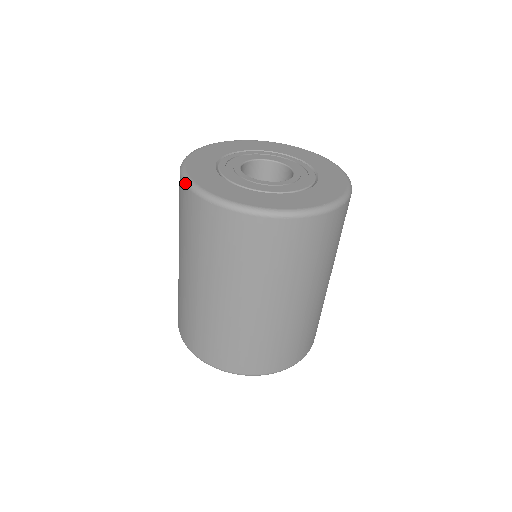
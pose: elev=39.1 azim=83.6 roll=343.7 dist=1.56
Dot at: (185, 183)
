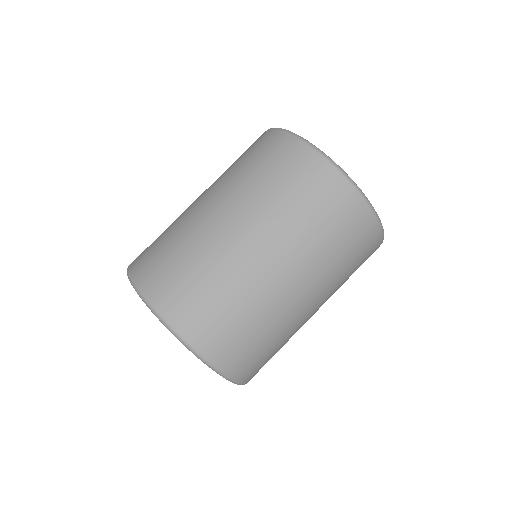
Dot at: (283, 130)
